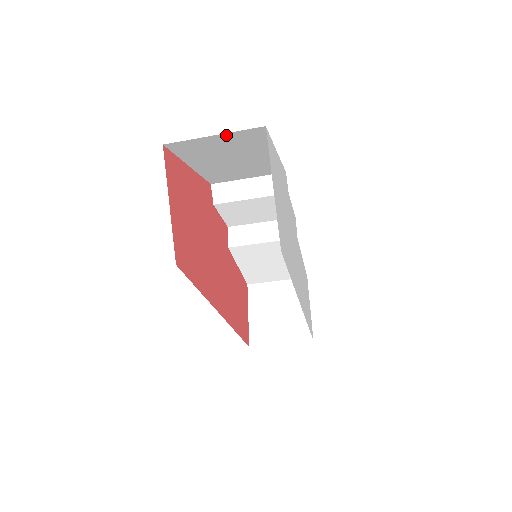
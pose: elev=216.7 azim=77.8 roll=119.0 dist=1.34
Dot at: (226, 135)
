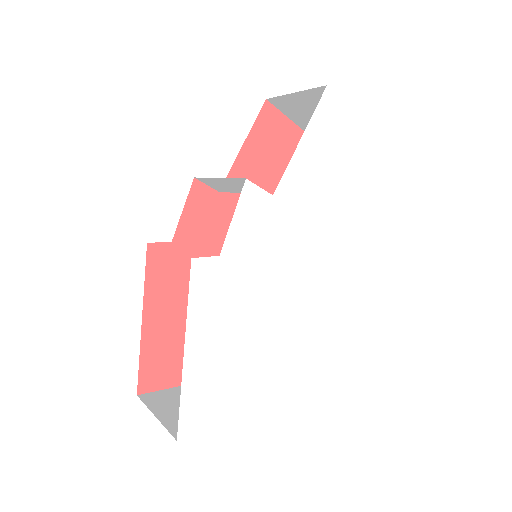
Dot at: occluded
